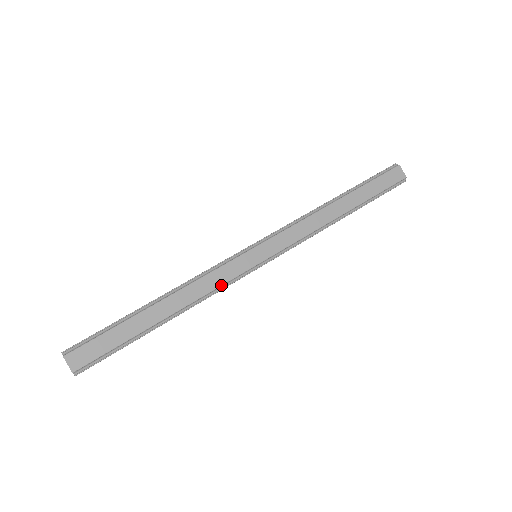
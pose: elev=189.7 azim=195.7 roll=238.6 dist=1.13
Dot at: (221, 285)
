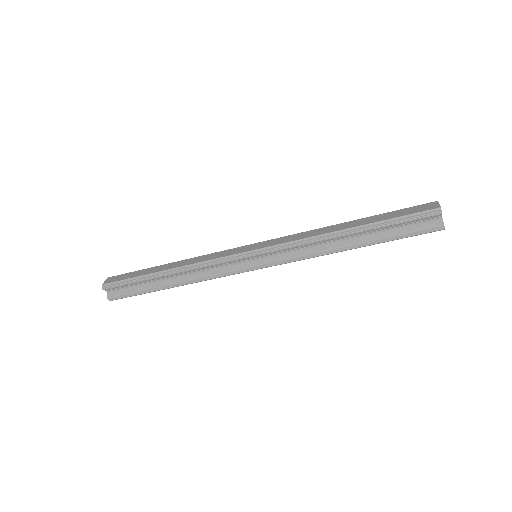
Dot at: (211, 259)
